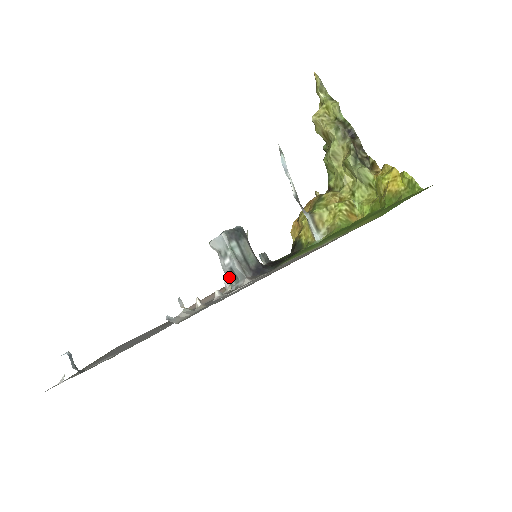
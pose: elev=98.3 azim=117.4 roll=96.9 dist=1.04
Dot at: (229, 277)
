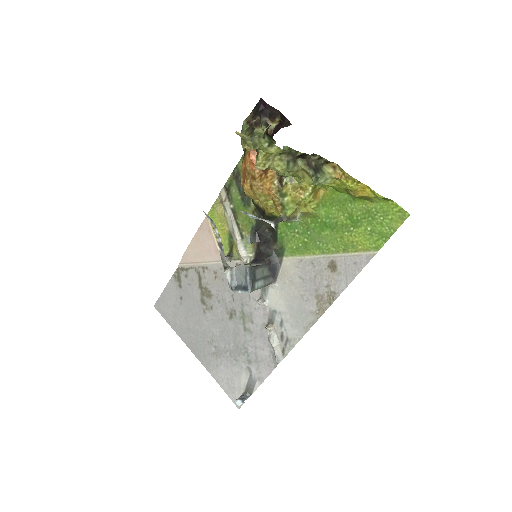
Dot at: occluded
